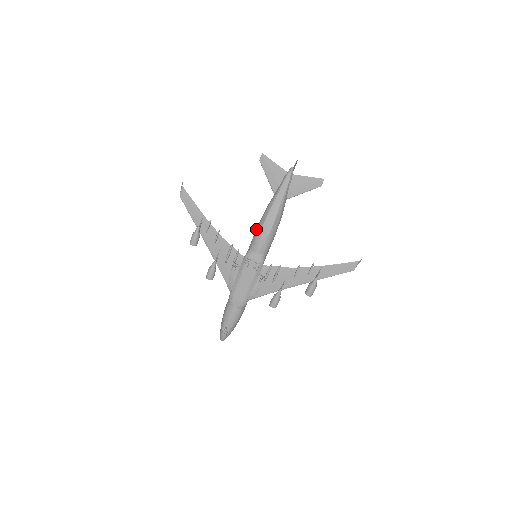
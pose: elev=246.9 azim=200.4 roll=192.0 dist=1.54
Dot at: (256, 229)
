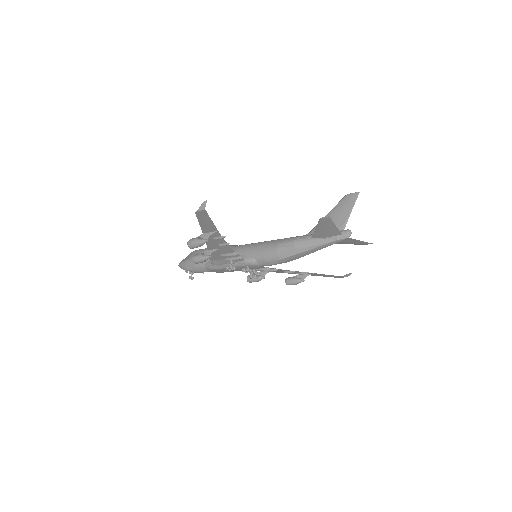
Dot at: (272, 252)
